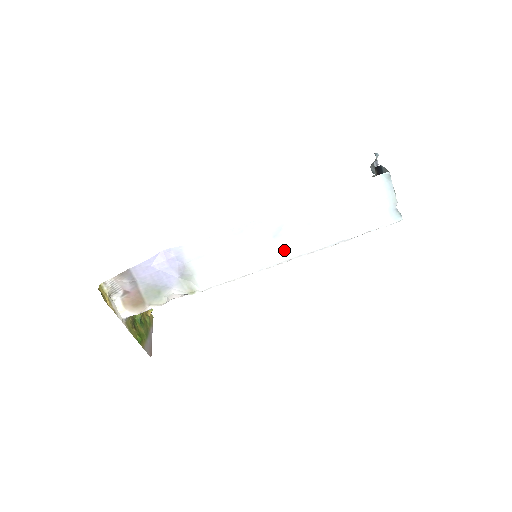
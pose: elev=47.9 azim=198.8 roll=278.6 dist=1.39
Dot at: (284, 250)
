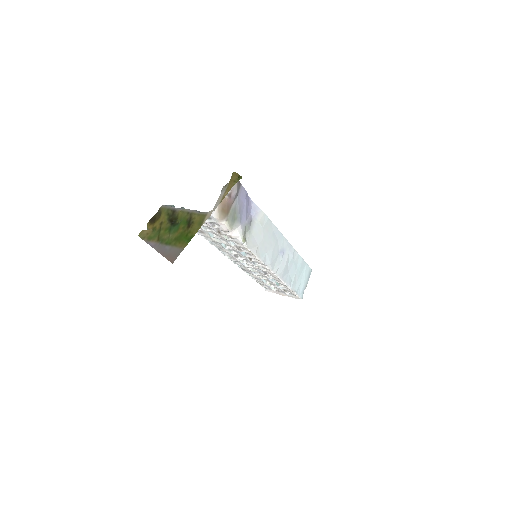
Dot at: (278, 265)
